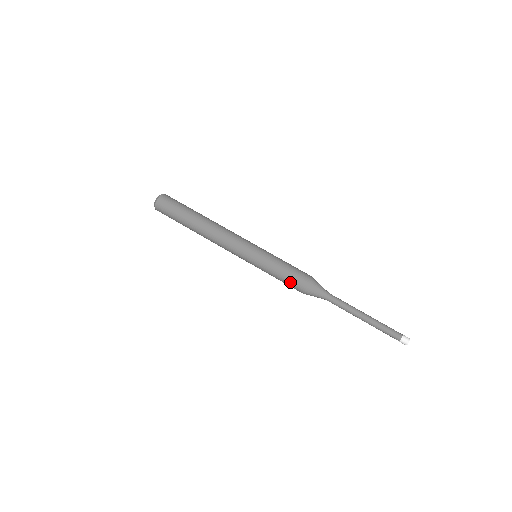
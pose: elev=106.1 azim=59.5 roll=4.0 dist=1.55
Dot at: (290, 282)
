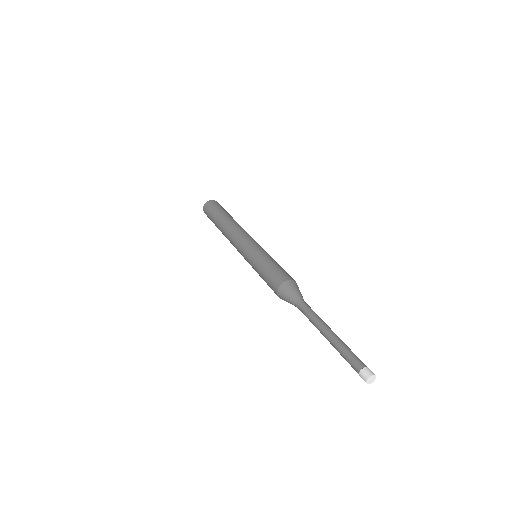
Dot at: (275, 272)
